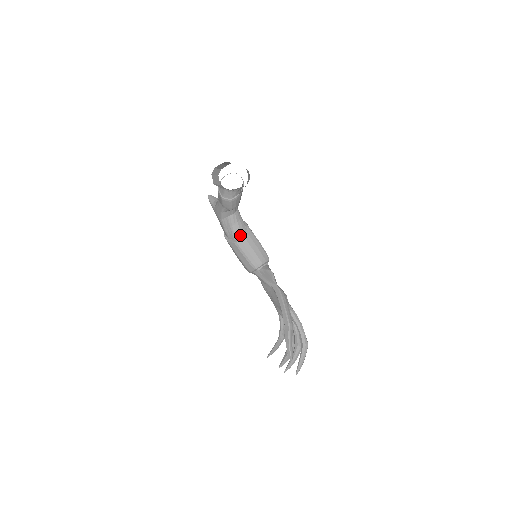
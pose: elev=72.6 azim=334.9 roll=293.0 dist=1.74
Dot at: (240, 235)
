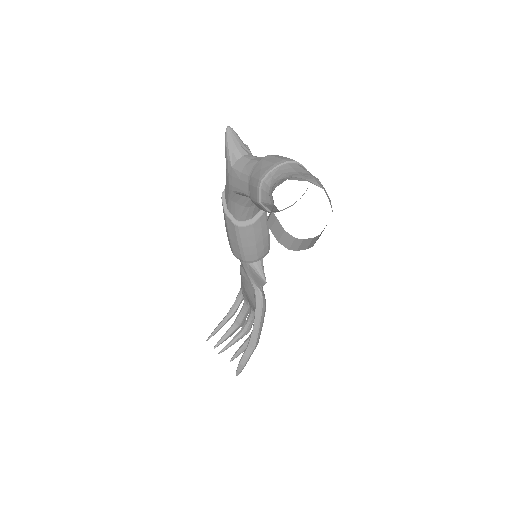
Dot at: (248, 219)
